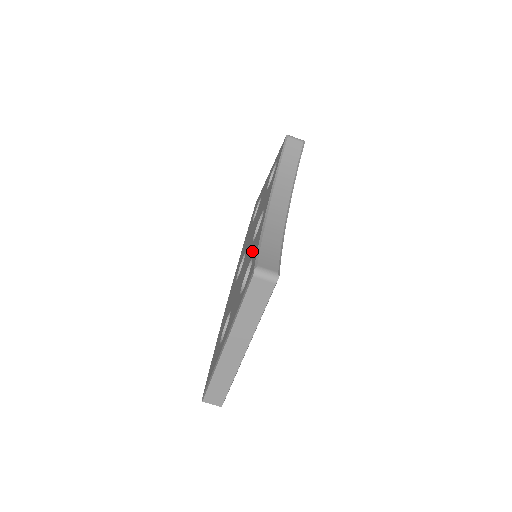
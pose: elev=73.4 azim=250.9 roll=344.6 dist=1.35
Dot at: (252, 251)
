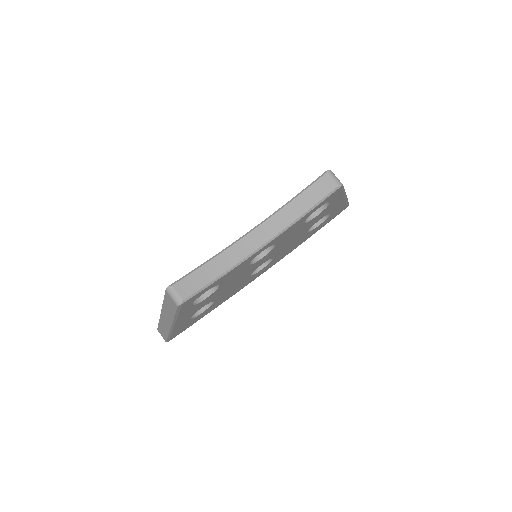
Dot at: occluded
